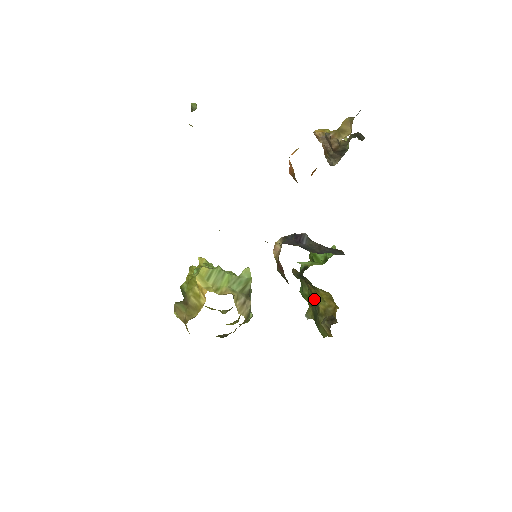
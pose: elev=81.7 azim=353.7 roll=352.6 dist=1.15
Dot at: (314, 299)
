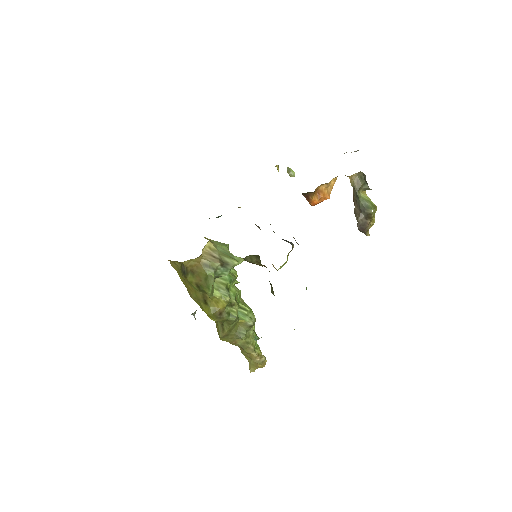
Dot at: occluded
